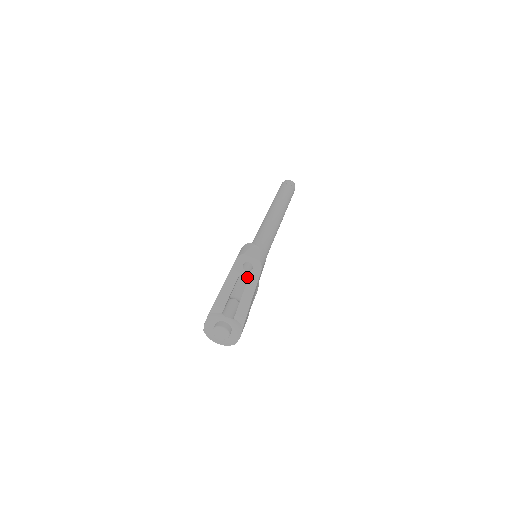
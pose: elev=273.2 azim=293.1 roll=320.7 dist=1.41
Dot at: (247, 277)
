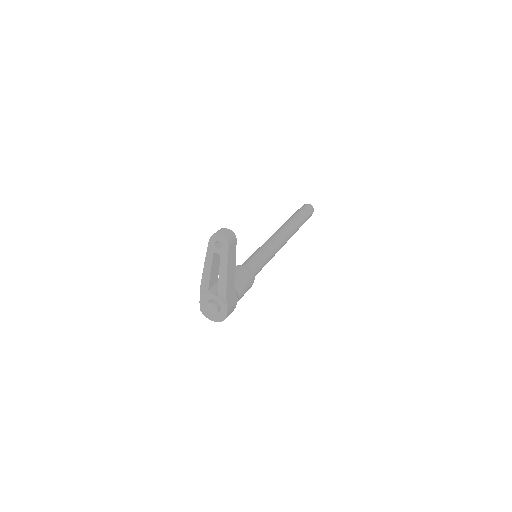
Dot at: (219, 254)
